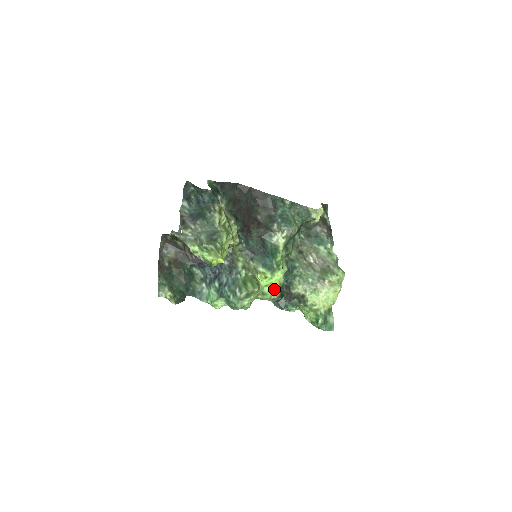
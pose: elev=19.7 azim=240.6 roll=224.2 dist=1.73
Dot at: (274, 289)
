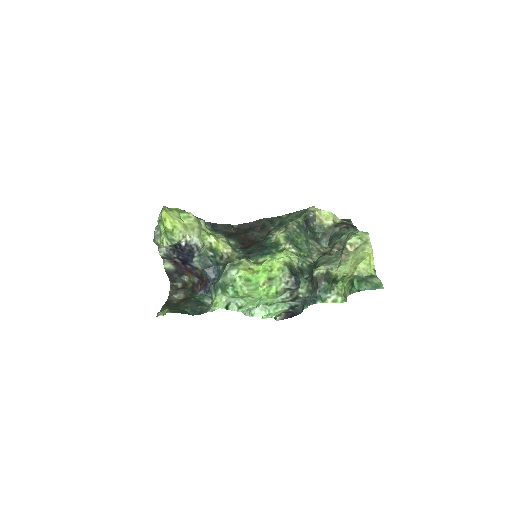
Dot at: (279, 269)
